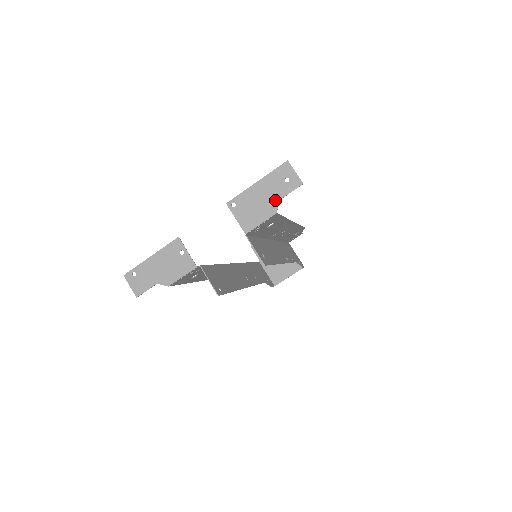
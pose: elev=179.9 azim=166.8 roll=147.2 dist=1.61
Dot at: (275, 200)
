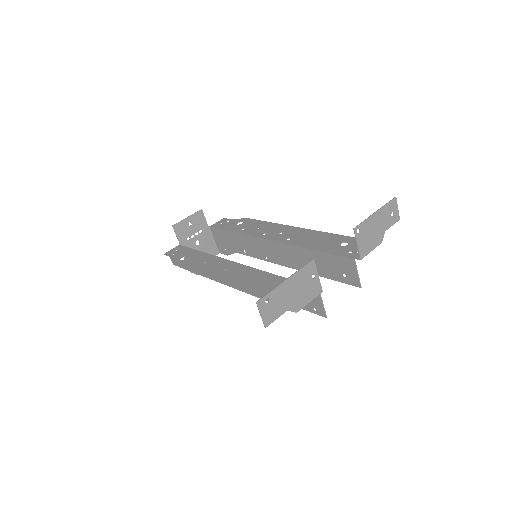
Dot at: (383, 231)
